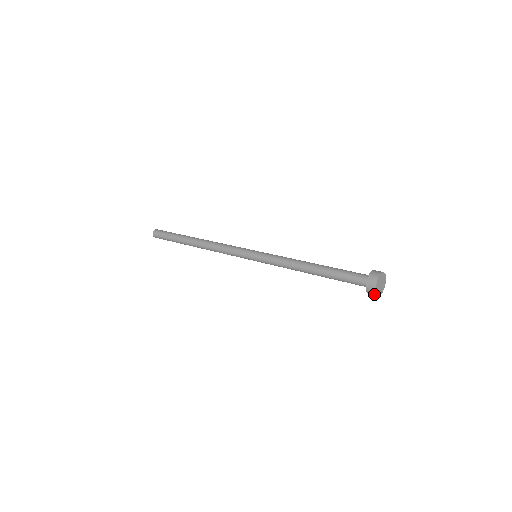
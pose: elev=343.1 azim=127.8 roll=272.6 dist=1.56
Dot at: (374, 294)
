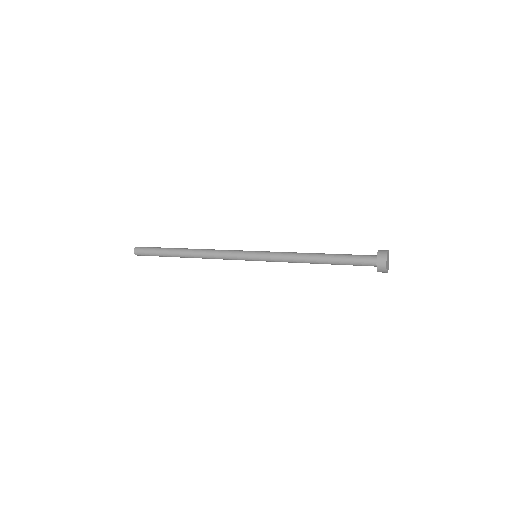
Dot at: (384, 263)
